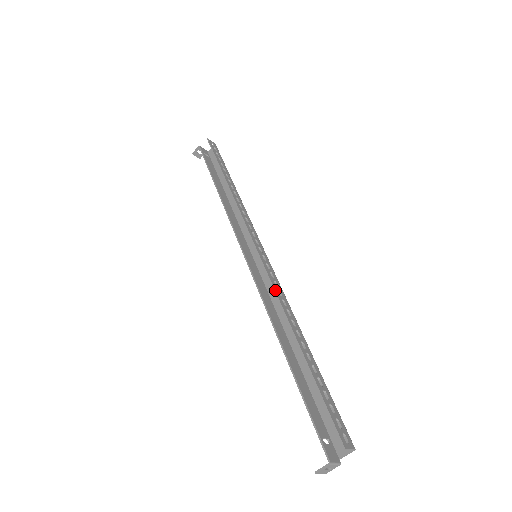
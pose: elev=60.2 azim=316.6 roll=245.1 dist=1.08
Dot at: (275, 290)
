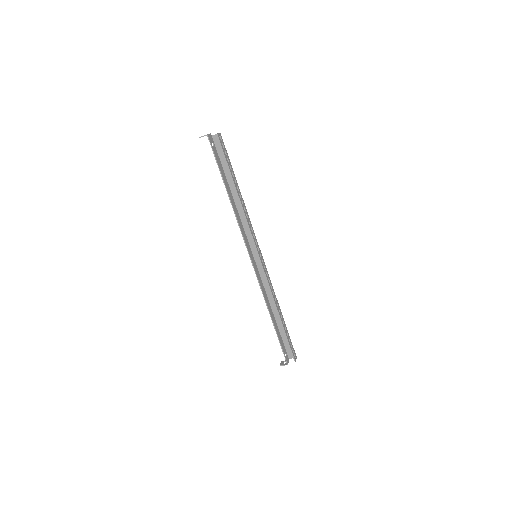
Dot at: (270, 288)
